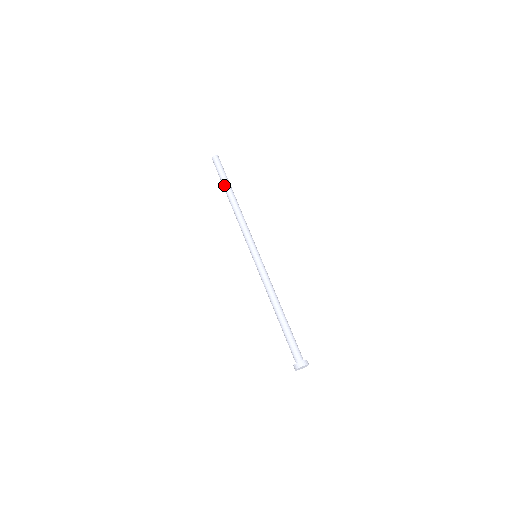
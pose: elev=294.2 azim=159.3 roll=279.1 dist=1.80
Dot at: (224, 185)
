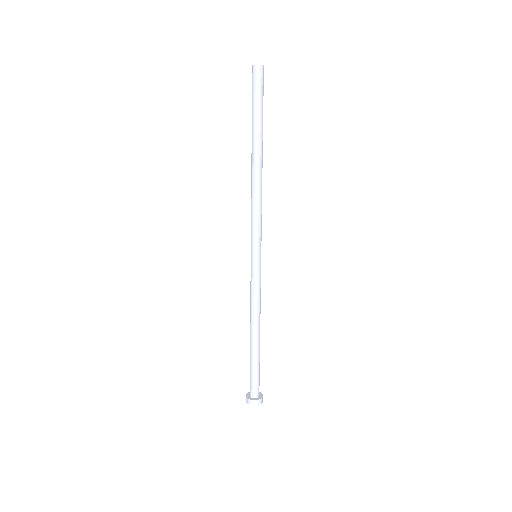
Dot at: occluded
